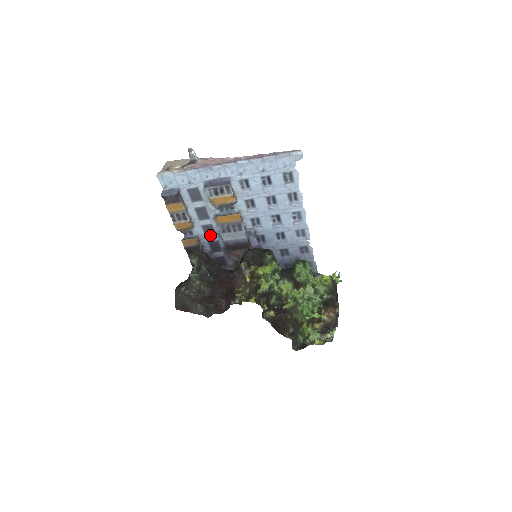
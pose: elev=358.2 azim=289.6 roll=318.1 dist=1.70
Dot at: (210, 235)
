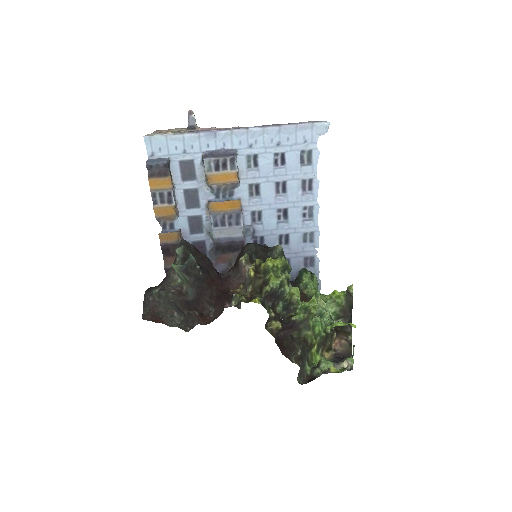
Dot at: (196, 232)
